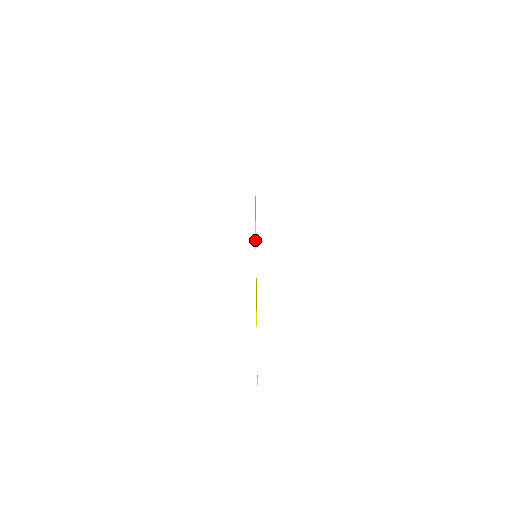
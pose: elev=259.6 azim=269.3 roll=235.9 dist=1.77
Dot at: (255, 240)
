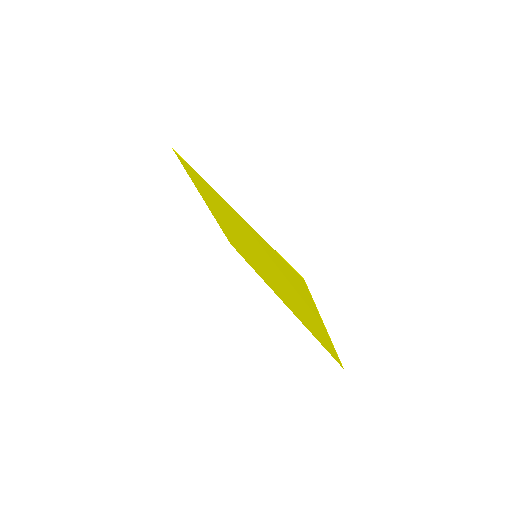
Dot at: (265, 241)
